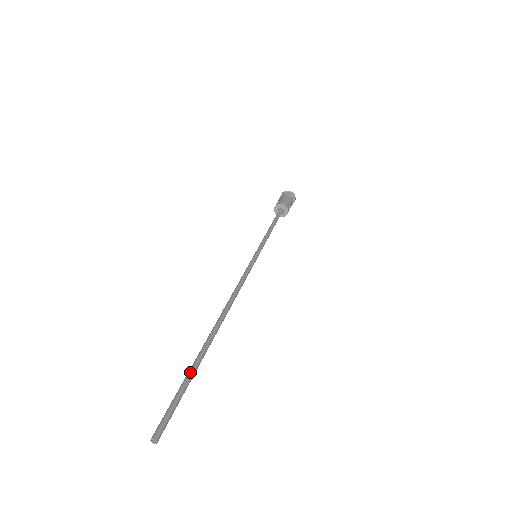
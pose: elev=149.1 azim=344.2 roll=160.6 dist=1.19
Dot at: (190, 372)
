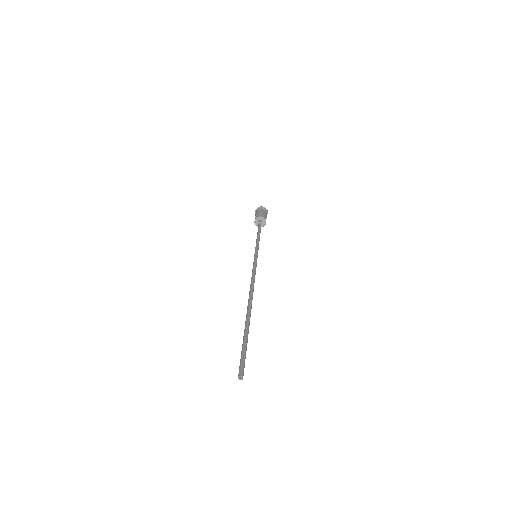
Dot at: (245, 335)
